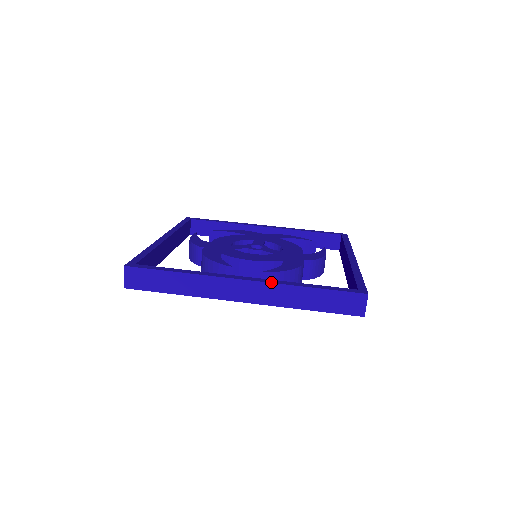
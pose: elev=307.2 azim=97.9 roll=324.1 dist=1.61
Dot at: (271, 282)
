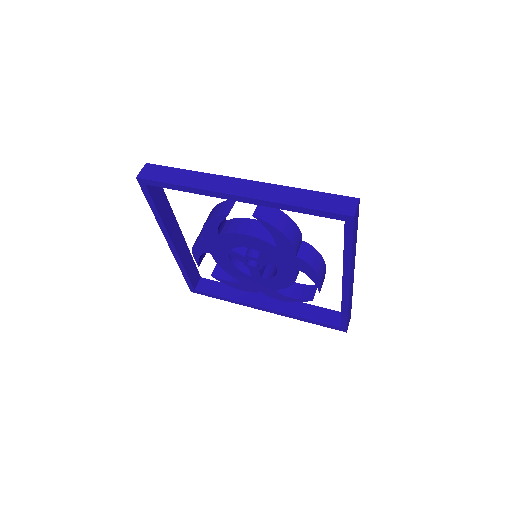
Dot at: (269, 184)
